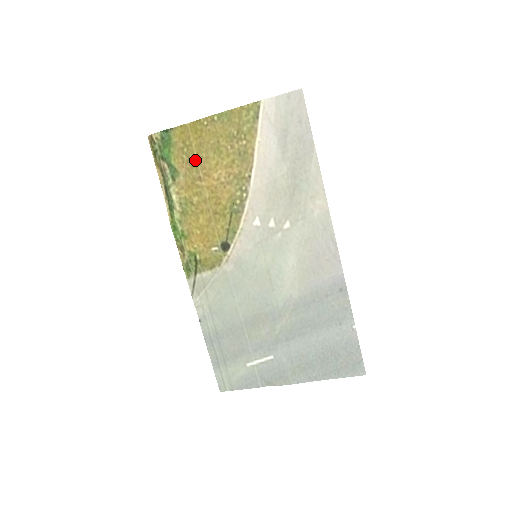
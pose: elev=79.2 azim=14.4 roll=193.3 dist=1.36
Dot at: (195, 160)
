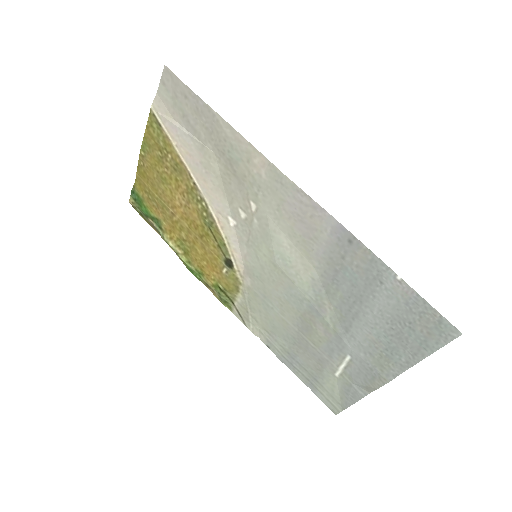
Dot at: (160, 201)
